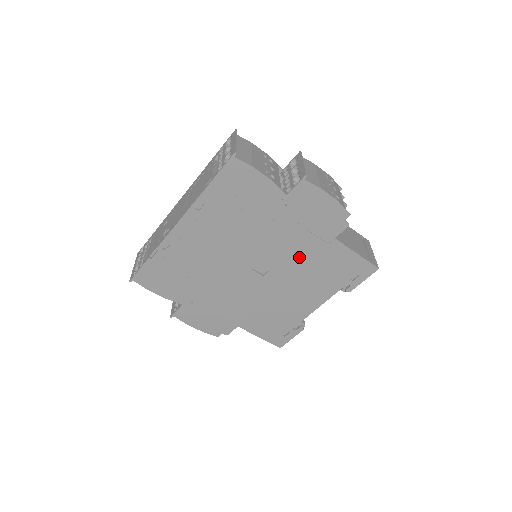
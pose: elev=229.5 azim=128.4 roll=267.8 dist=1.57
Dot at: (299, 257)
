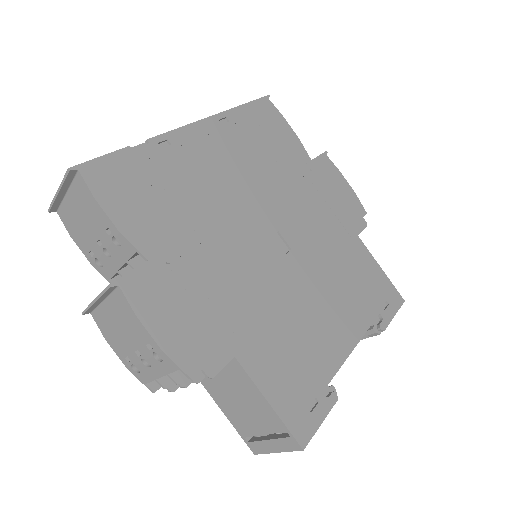
Dot at: (325, 244)
